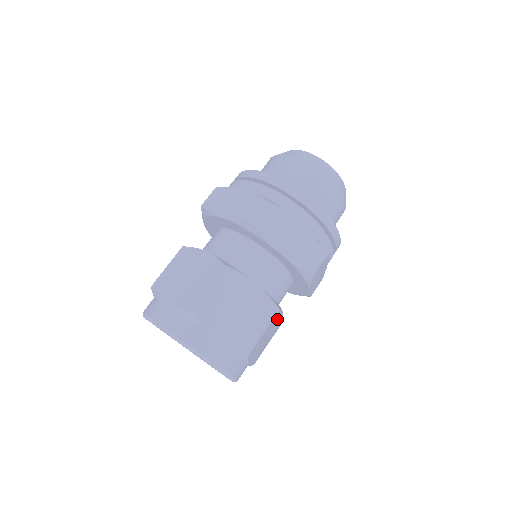
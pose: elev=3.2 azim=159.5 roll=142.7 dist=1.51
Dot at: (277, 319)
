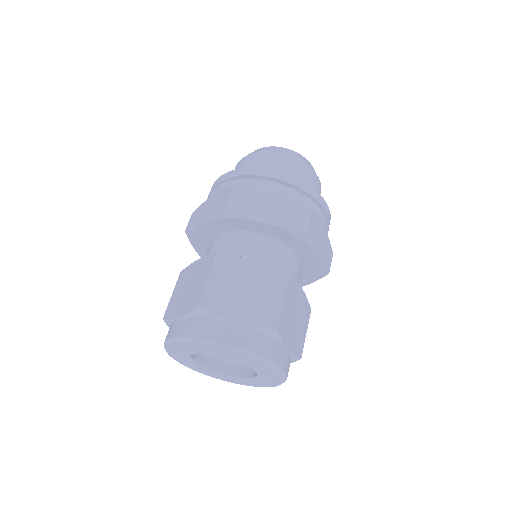
Dot at: (296, 293)
